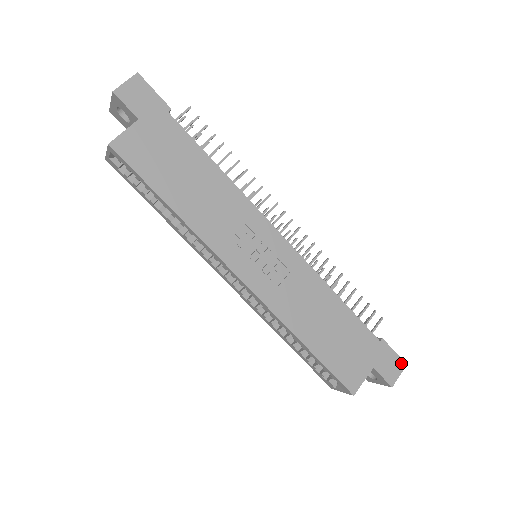
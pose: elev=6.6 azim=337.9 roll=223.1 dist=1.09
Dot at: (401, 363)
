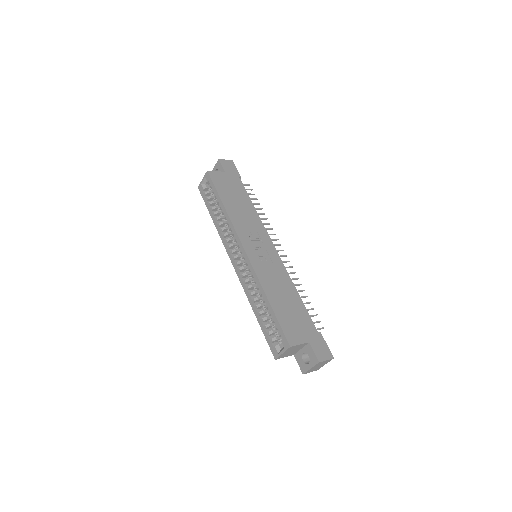
Dot at: (330, 354)
